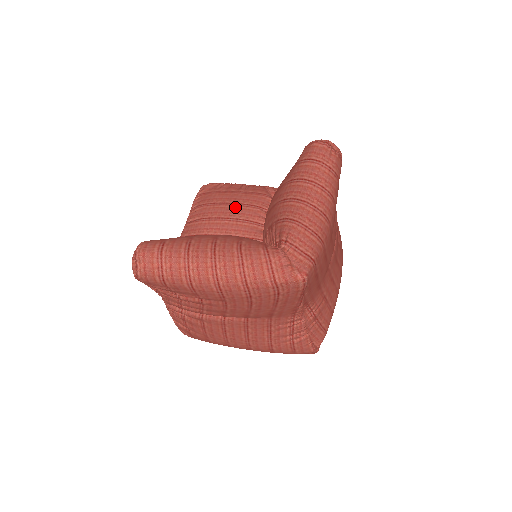
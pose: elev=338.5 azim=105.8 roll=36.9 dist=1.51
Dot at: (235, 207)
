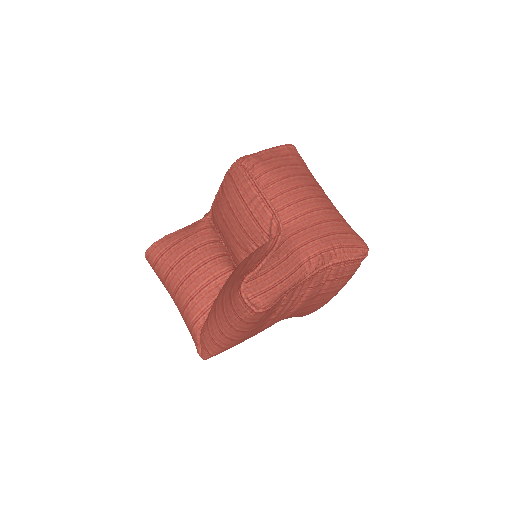
Dot at: (236, 224)
